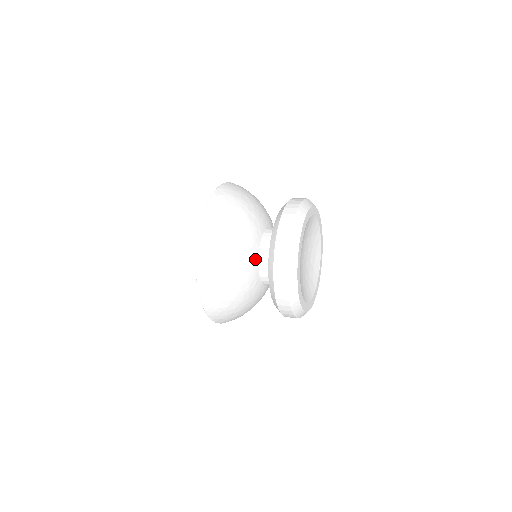
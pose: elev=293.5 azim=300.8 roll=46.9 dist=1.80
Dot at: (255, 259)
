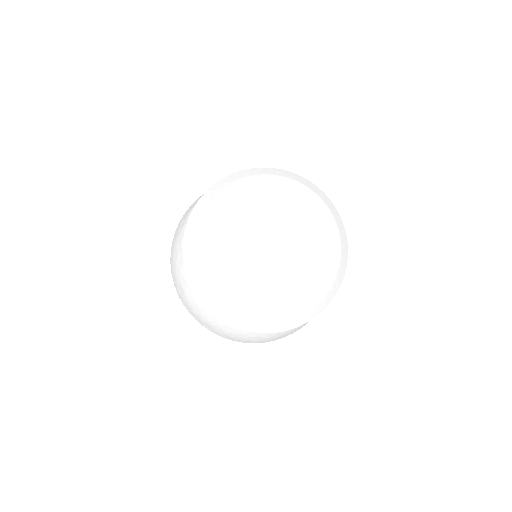
Dot at: occluded
